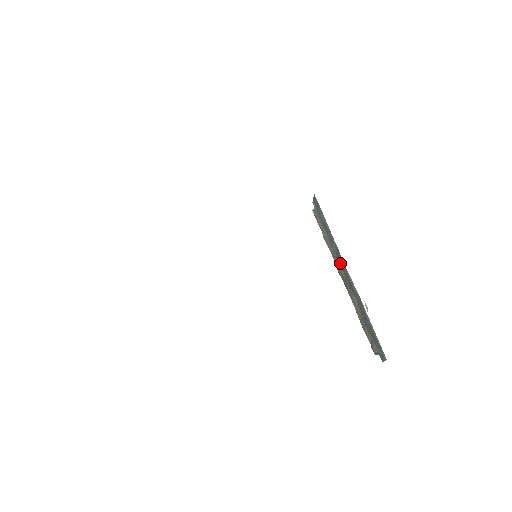
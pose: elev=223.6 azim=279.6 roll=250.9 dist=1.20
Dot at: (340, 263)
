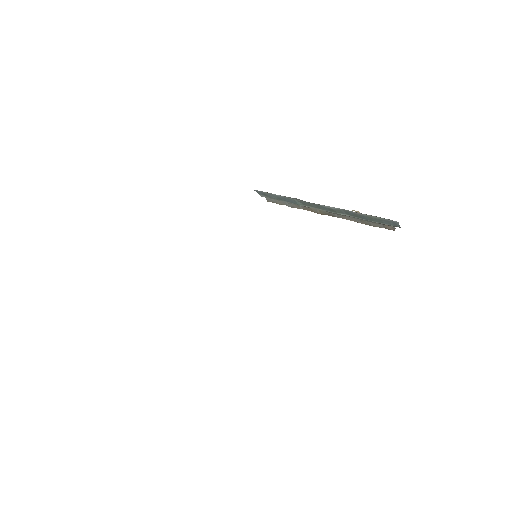
Dot at: (312, 207)
